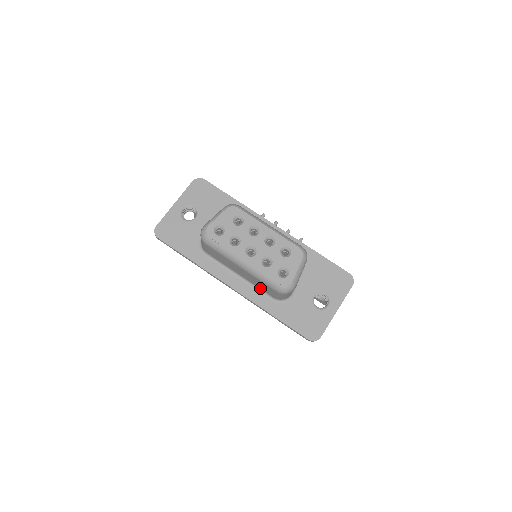
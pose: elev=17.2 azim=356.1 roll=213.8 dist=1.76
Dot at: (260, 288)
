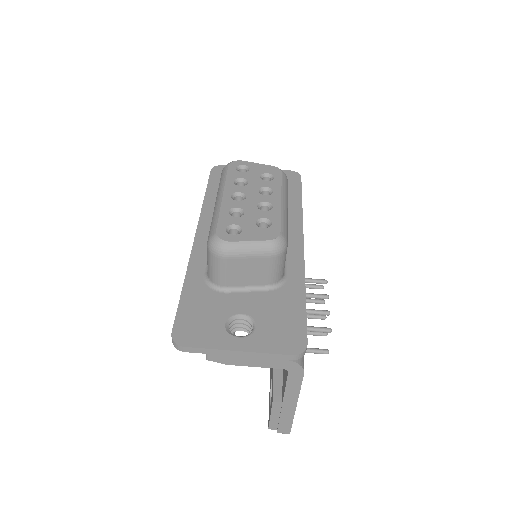
Dot at: occluded
